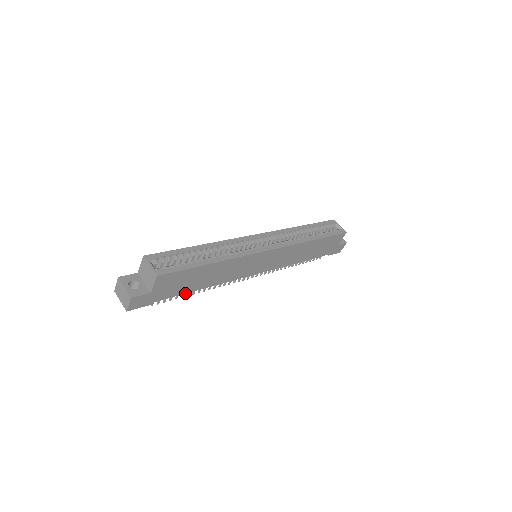
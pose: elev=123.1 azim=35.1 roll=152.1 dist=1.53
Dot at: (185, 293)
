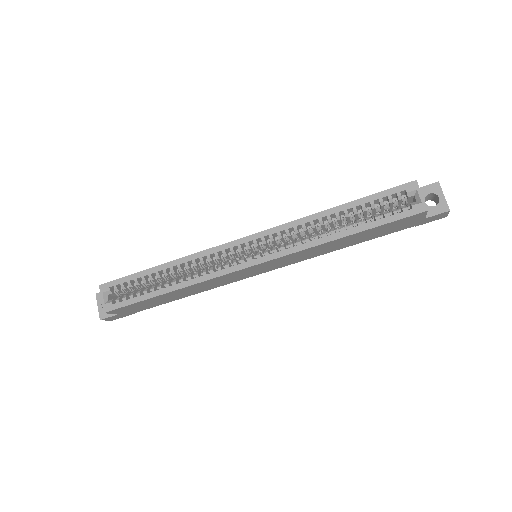
Dot at: (167, 302)
